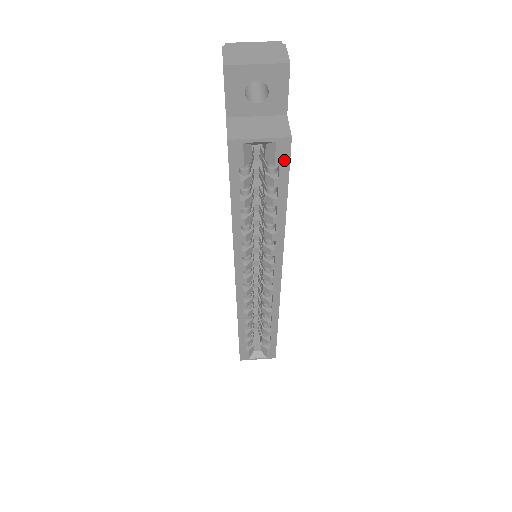
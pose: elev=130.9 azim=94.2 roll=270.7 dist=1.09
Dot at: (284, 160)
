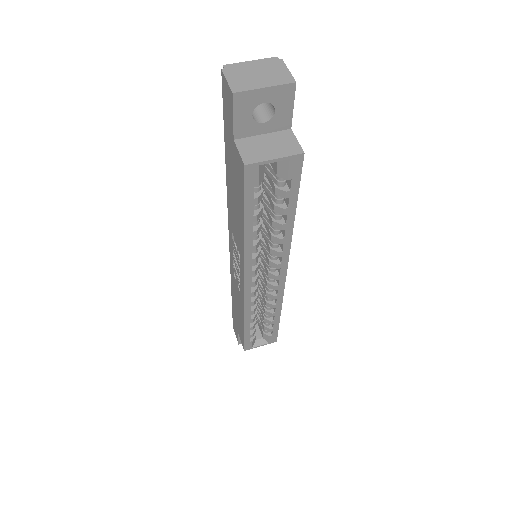
Dot at: (296, 174)
